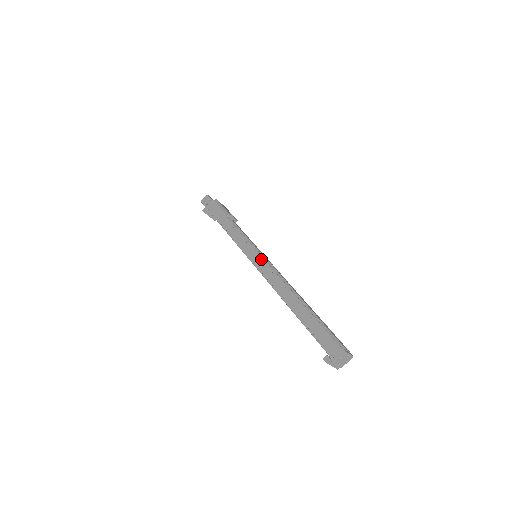
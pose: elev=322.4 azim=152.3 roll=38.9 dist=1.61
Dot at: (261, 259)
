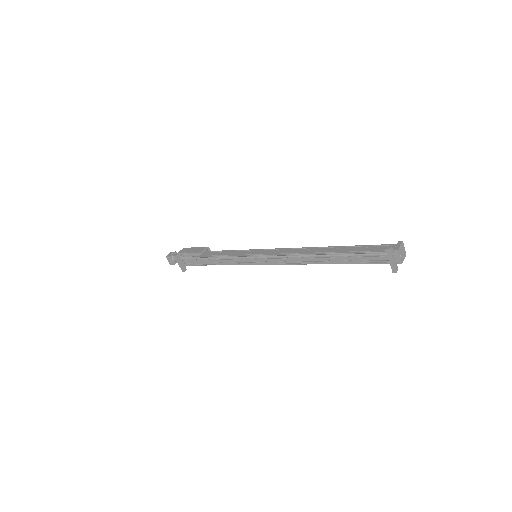
Dot at: (266, 250)
